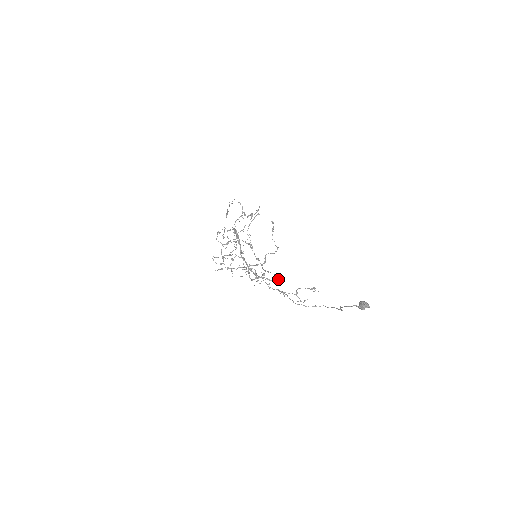
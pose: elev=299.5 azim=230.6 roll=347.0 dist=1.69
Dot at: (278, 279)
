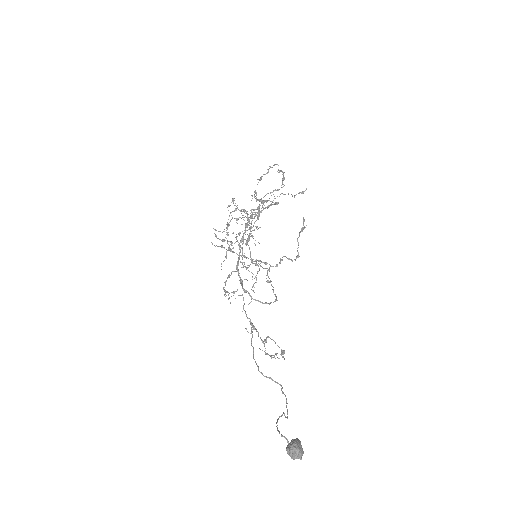
Dot at: (266, 302)
